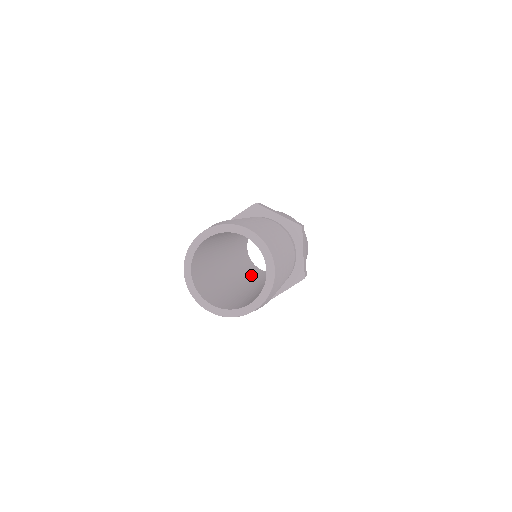
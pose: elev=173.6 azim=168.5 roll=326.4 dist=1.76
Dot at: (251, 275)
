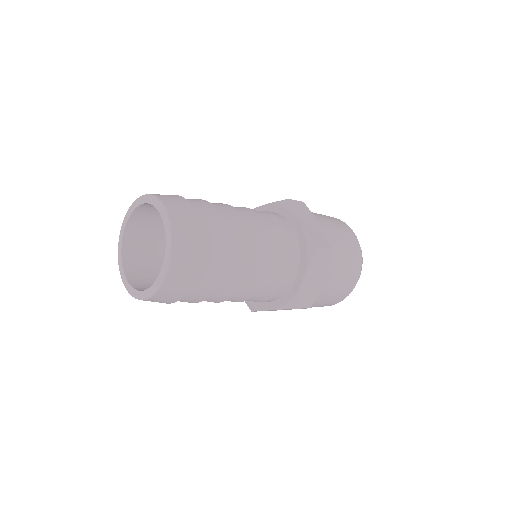
Dot at: occluded
